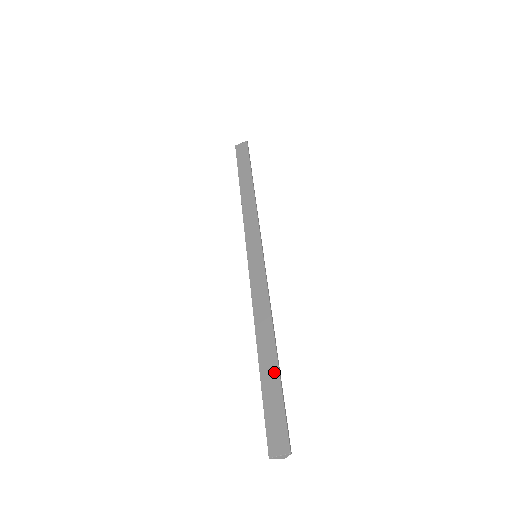
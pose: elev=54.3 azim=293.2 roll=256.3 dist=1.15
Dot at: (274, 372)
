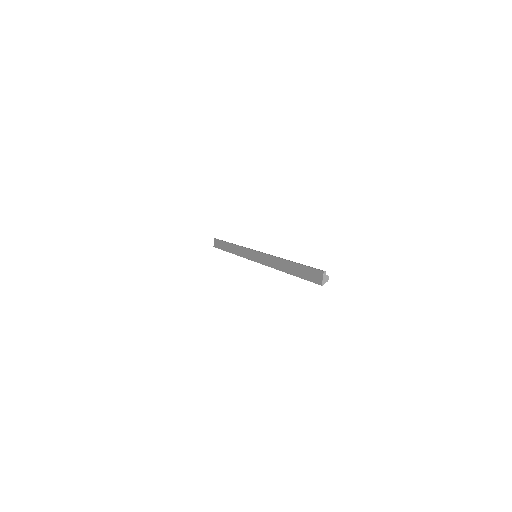
Dot at: (296, 266)
